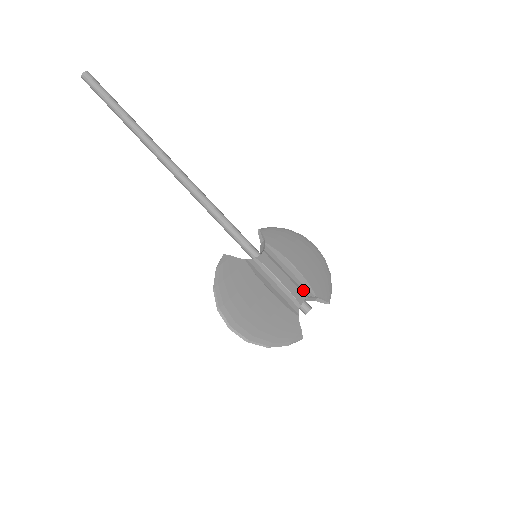
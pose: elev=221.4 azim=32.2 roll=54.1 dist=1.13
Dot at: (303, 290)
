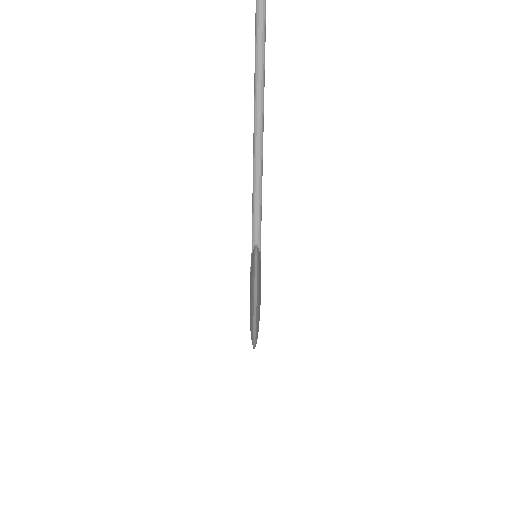
Dot at: occluded
